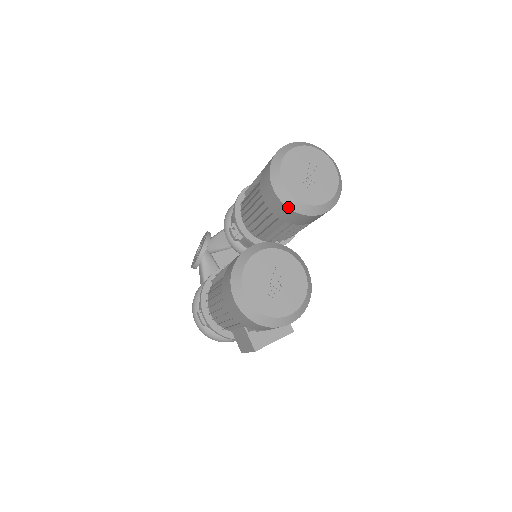
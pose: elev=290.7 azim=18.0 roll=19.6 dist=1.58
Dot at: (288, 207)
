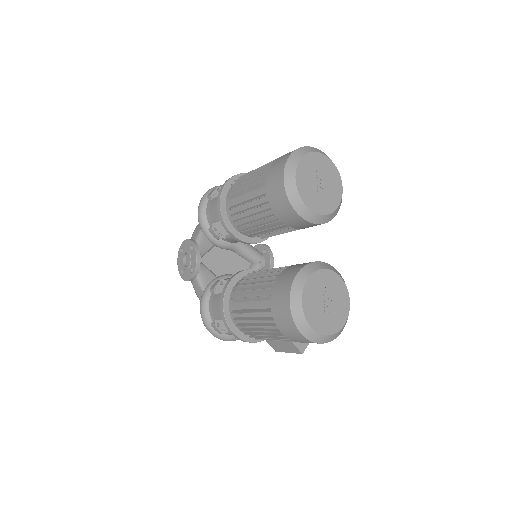
Dot at: (310, 222)
